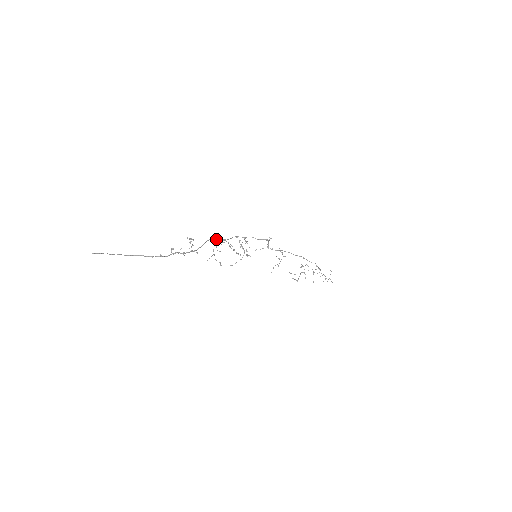
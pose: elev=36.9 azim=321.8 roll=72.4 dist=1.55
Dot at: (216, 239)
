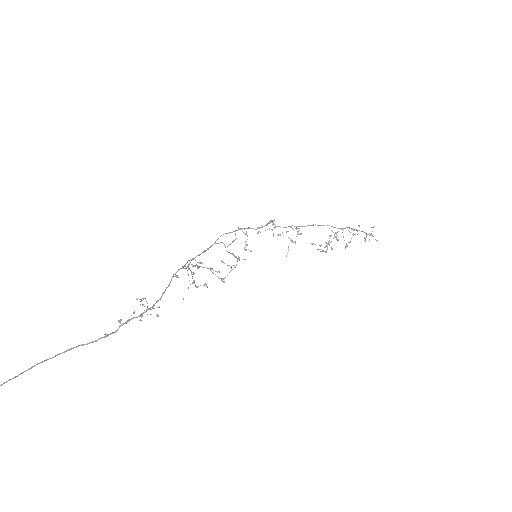
Dot at: occluded
